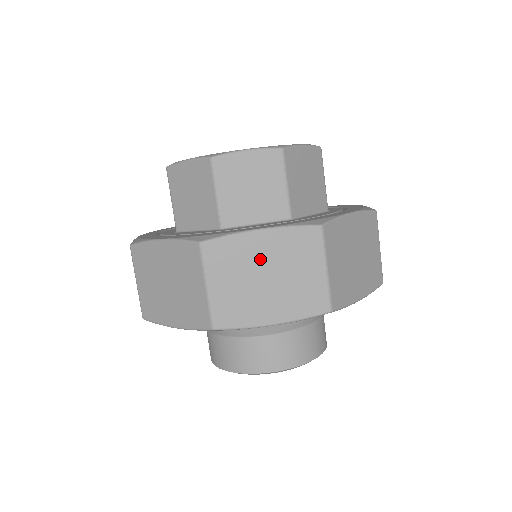
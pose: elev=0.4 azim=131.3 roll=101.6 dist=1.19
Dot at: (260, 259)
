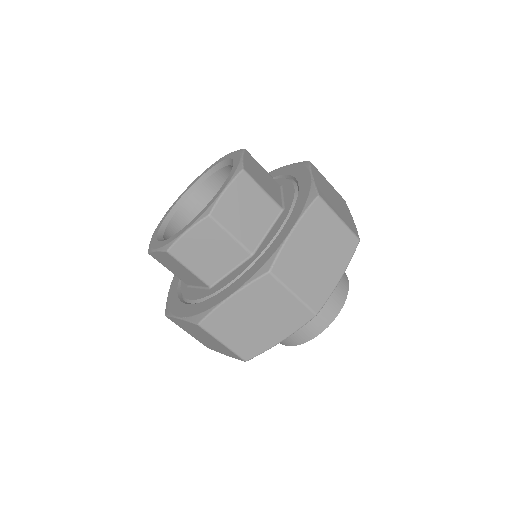
Dot at: (191, 329)
